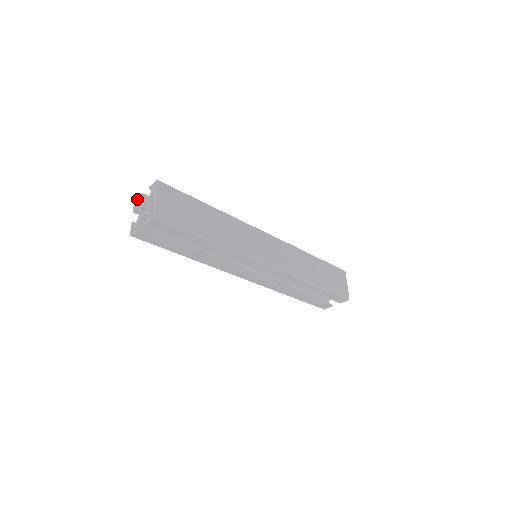
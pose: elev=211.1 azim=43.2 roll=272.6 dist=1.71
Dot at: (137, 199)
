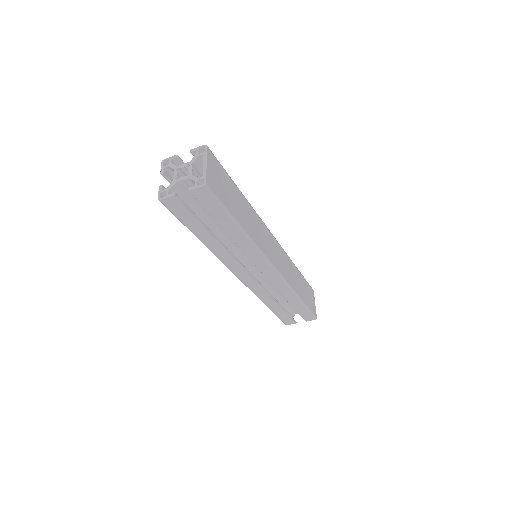
Dot at: (167, 160)
